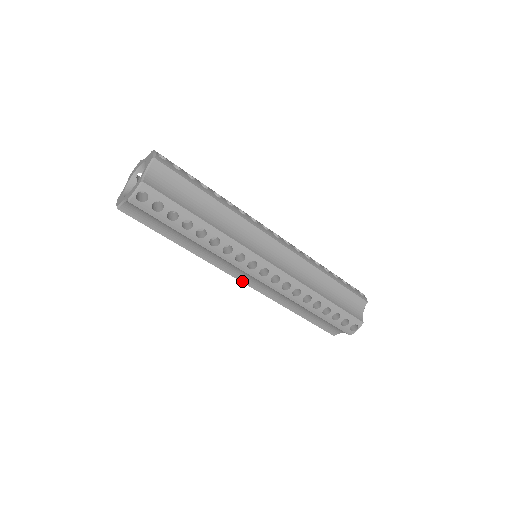
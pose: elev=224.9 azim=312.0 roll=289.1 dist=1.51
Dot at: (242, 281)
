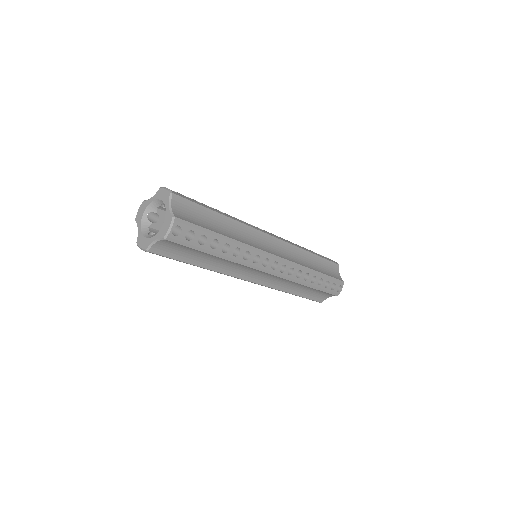
Dot at: (253, 282)
